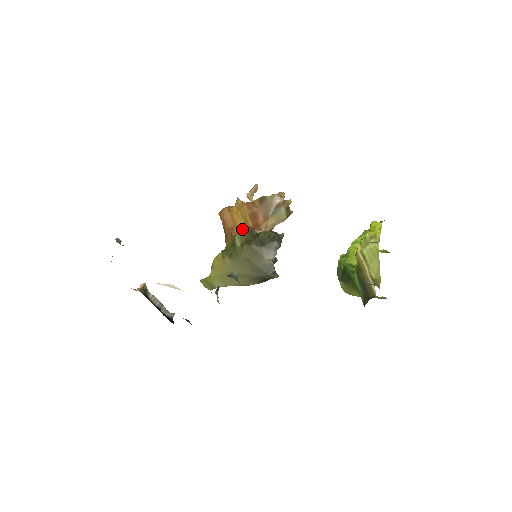
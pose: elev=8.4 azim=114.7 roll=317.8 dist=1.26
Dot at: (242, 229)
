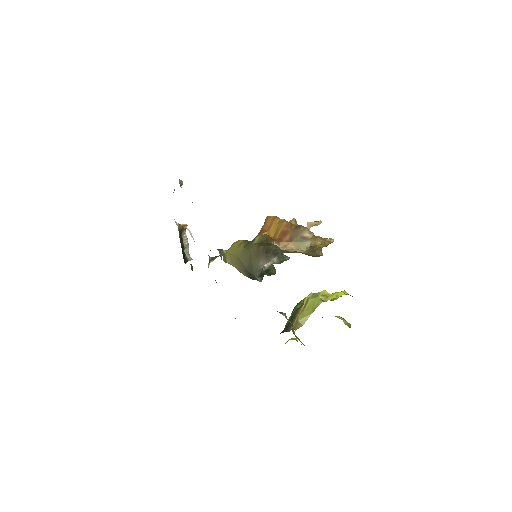
Dot at: (266, 234)
